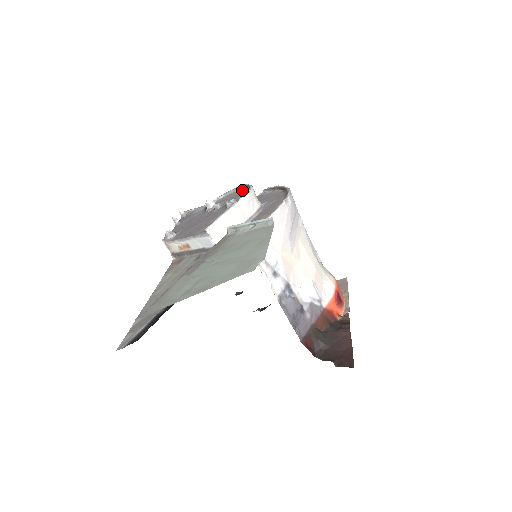
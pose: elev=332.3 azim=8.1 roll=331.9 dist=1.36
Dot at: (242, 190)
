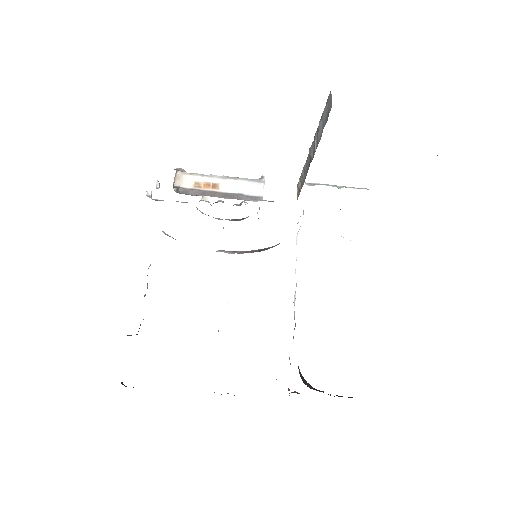
Dot at: occluded
